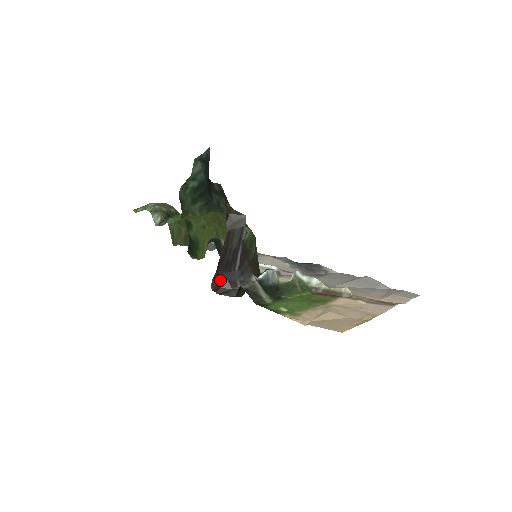
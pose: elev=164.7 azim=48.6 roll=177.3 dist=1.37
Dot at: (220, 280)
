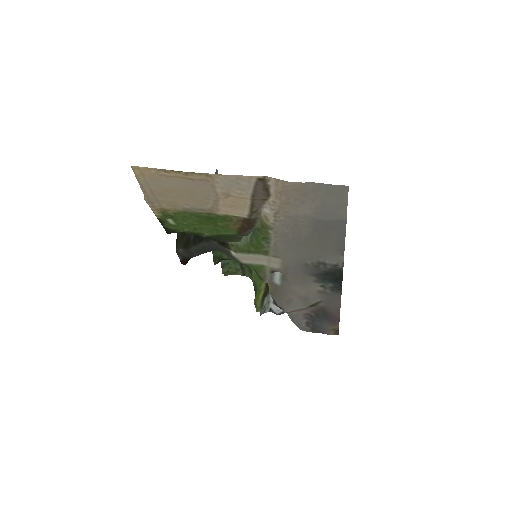
Dot at: occluded
